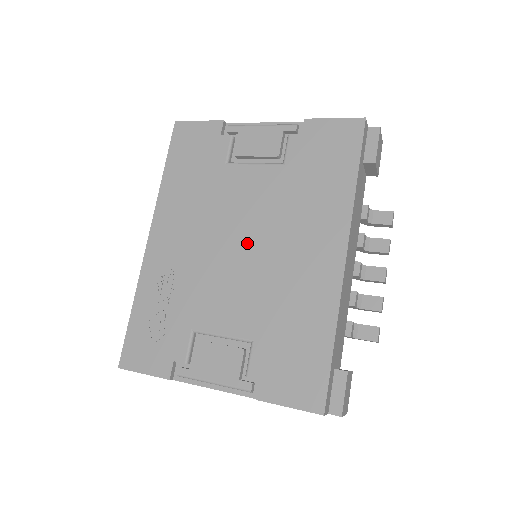
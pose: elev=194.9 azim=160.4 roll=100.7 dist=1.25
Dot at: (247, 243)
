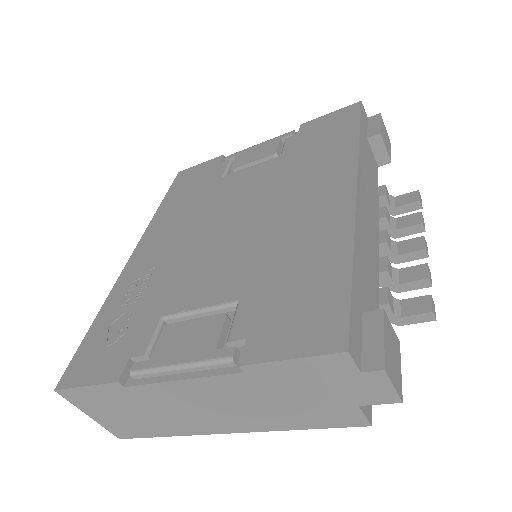
Dot at: (239, 219)
